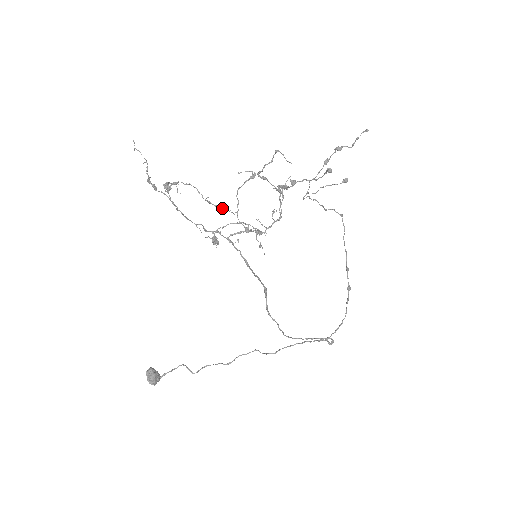
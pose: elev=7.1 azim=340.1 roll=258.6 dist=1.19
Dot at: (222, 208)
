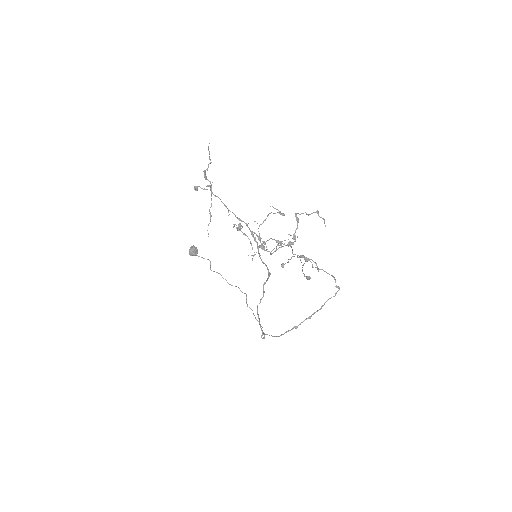
Dot at: occluded
